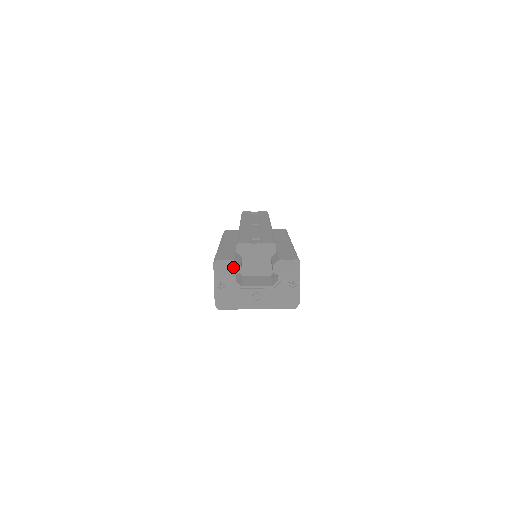
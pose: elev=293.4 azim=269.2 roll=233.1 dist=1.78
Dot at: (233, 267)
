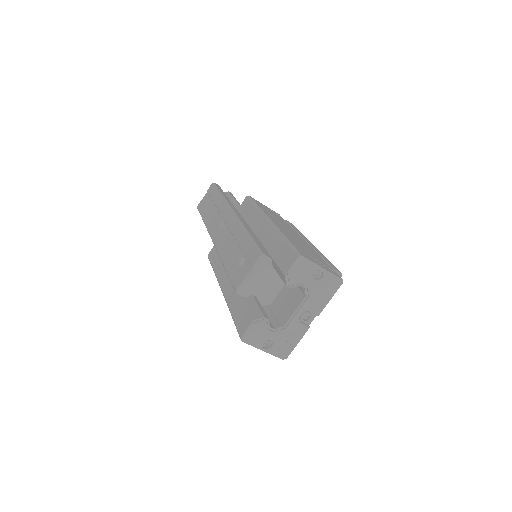
Dot at: (259, 325)
